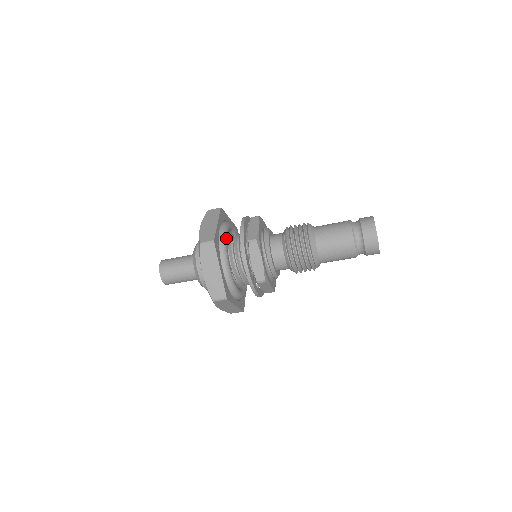
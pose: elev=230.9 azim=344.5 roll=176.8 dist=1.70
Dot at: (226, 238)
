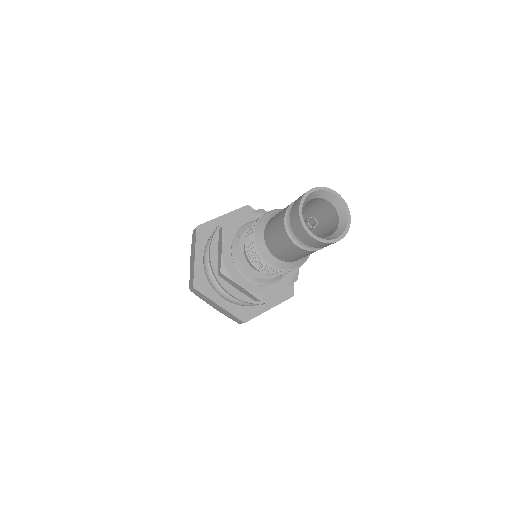
Dot at: occluded
